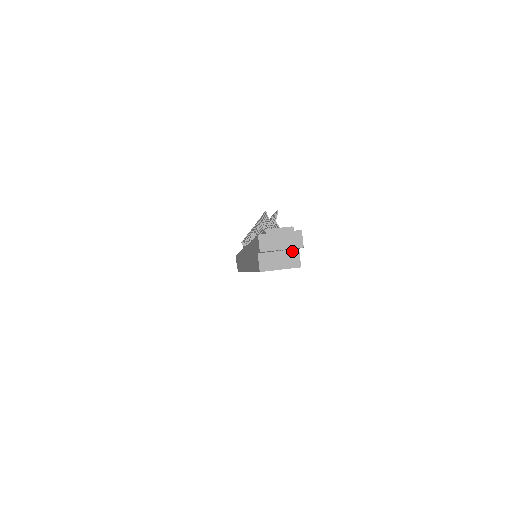
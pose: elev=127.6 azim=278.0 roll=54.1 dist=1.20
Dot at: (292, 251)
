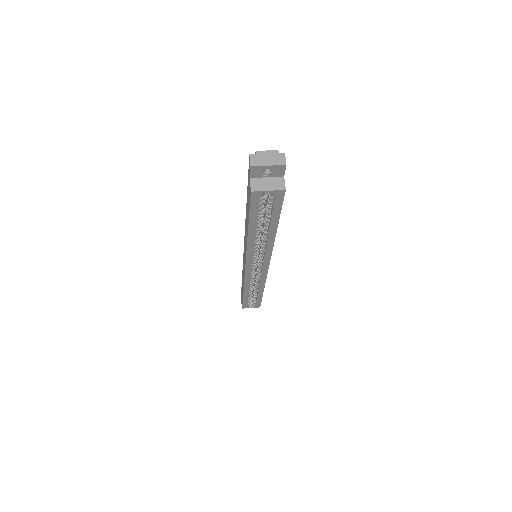
Dot at: (278, 178)
